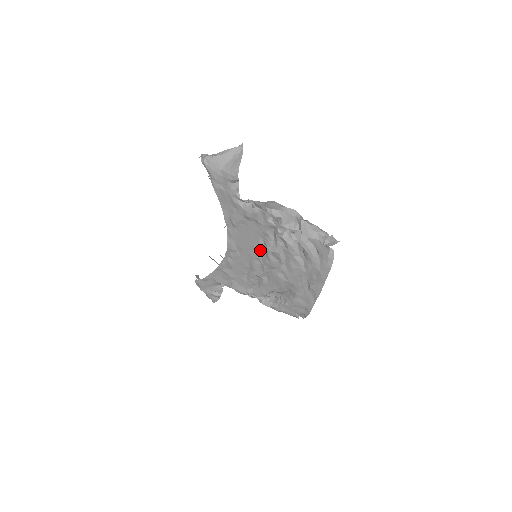
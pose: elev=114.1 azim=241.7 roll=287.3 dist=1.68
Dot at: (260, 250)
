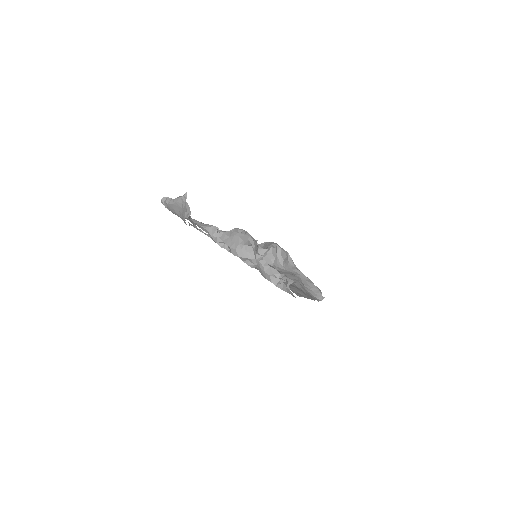
Dot at: occluded
